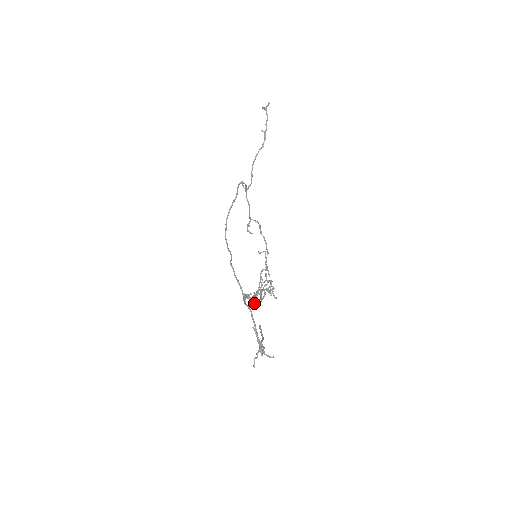
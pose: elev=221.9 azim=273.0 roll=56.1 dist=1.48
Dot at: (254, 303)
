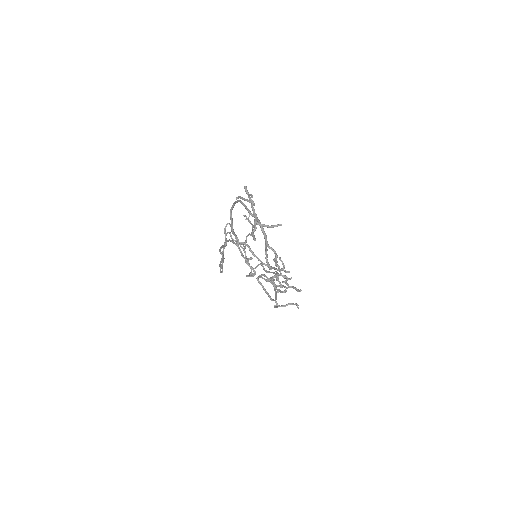
Dot at: (256, 256)
